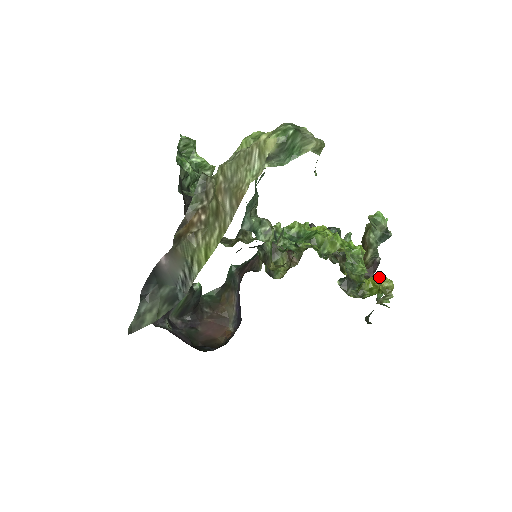
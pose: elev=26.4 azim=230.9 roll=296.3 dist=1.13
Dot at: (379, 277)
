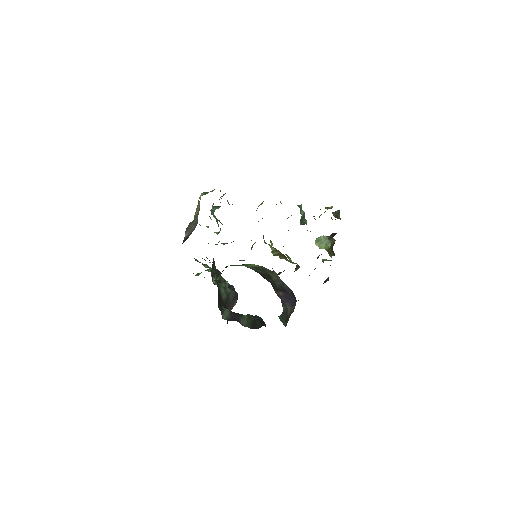
Dot at: occluded
